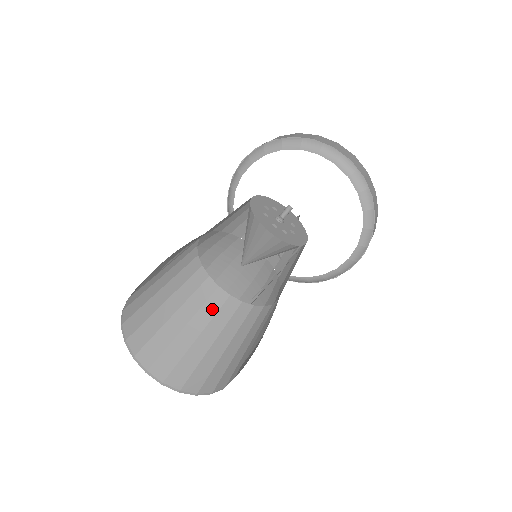
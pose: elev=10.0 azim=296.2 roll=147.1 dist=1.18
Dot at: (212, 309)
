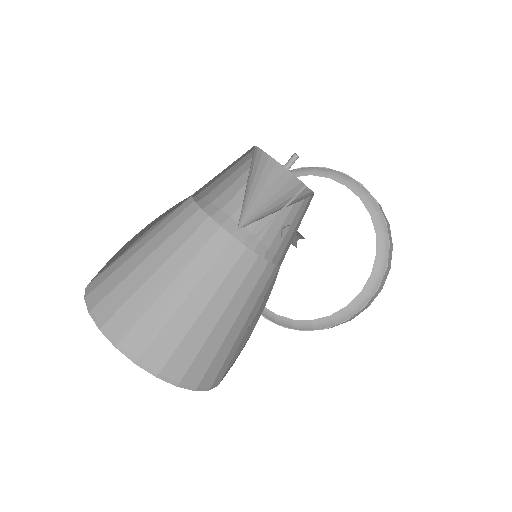
Dot at: (197, 244)
